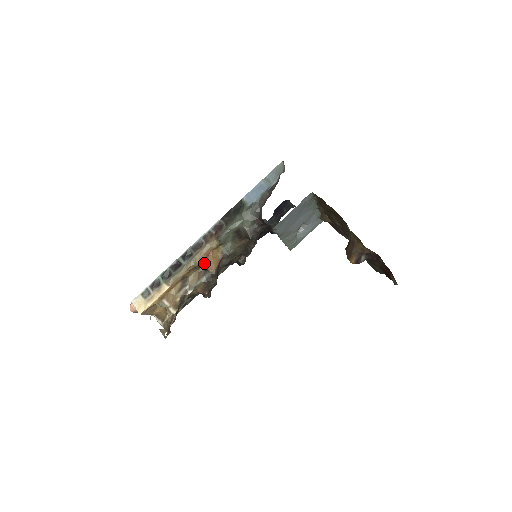
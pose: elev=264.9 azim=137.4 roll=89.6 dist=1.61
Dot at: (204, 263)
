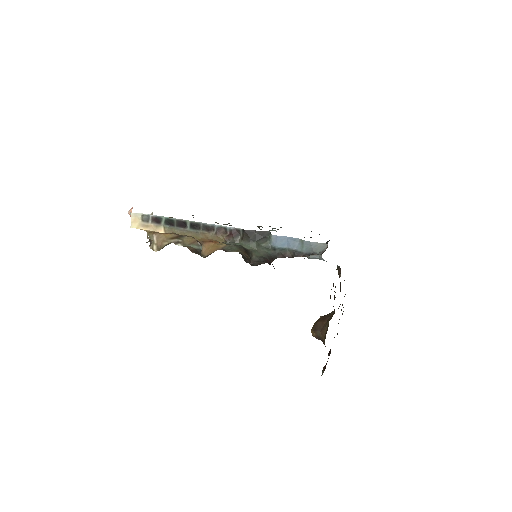
Dot at: (203, 243)
